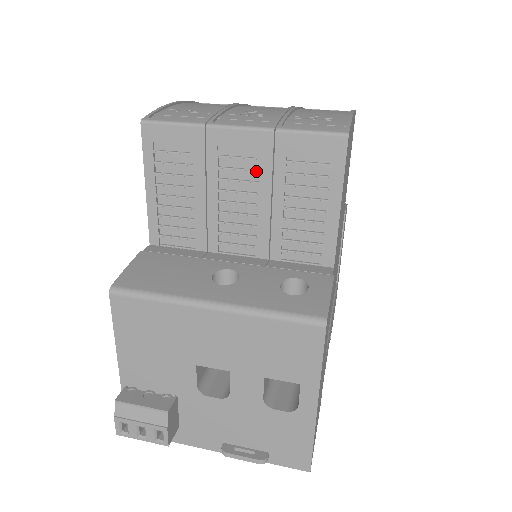
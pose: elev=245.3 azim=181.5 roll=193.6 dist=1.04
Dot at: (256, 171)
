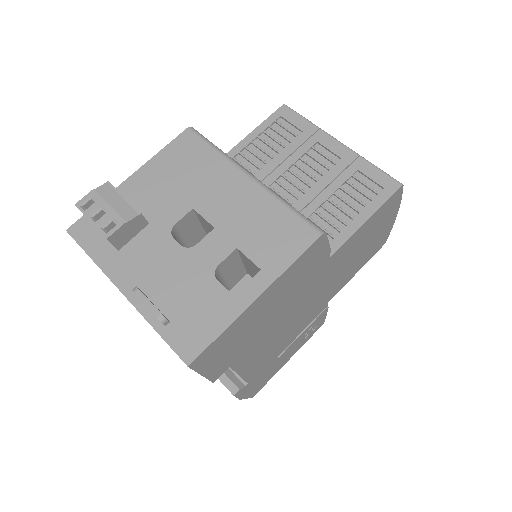
Dot at: (329, 168)
